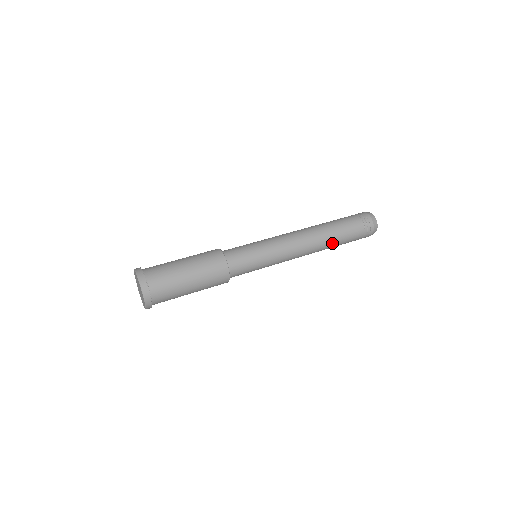
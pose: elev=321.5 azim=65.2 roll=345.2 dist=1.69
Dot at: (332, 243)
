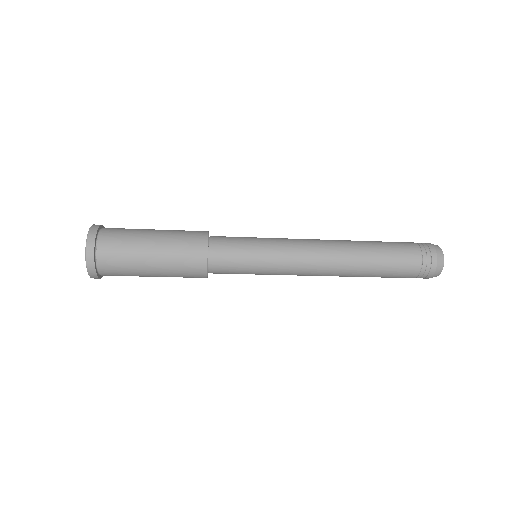
Dot at: (367, 247)
